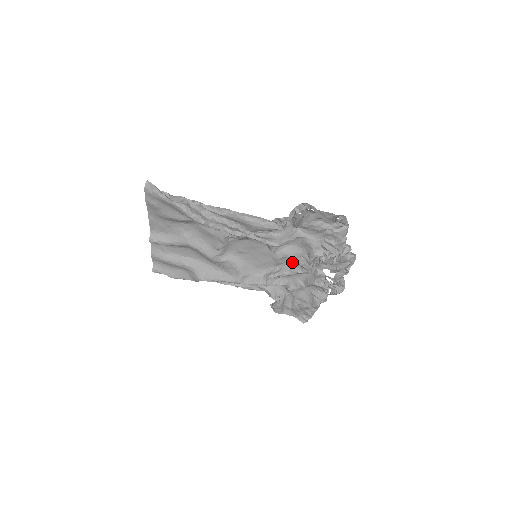
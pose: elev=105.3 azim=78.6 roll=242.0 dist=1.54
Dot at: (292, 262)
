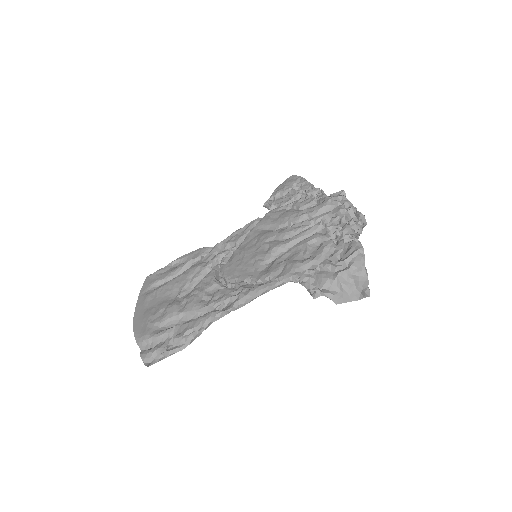
Dot at: occluded
